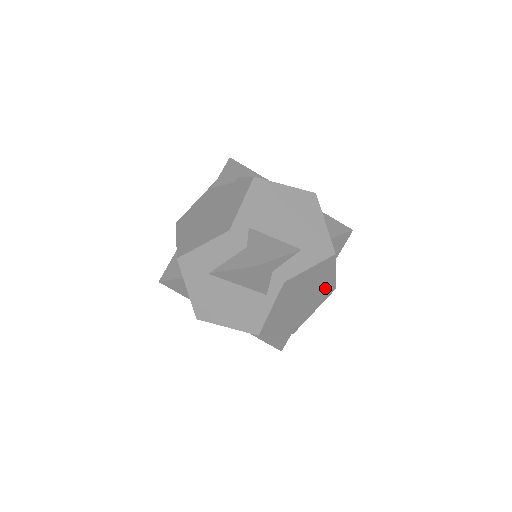
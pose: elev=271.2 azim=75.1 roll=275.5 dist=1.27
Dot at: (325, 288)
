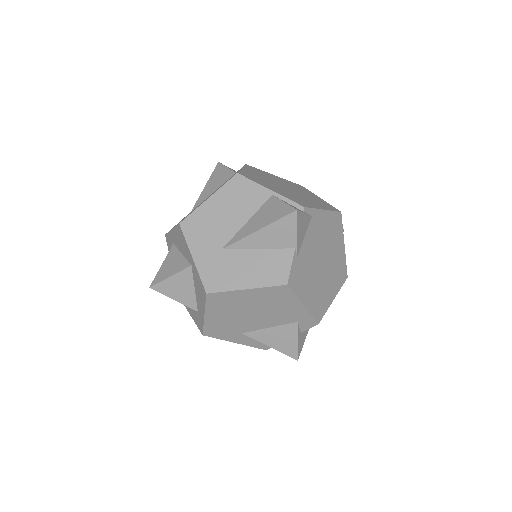
Dot at: (318, 201)
